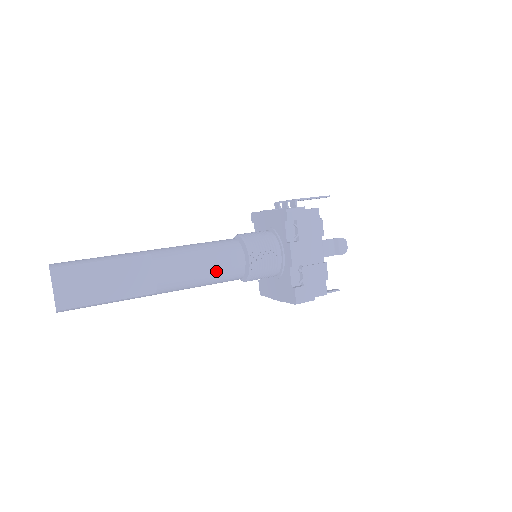
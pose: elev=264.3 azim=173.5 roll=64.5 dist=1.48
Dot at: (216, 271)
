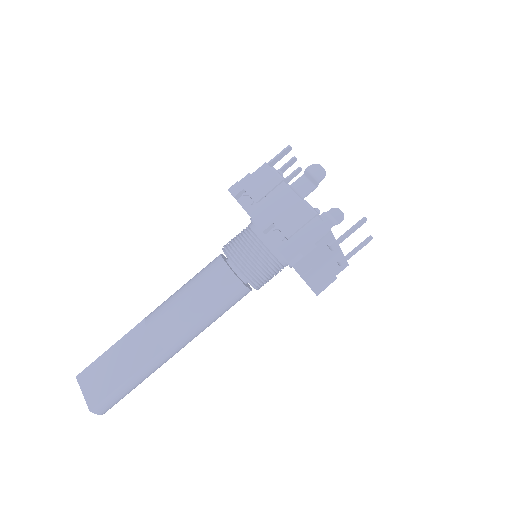
Dot at: (203, 292)
